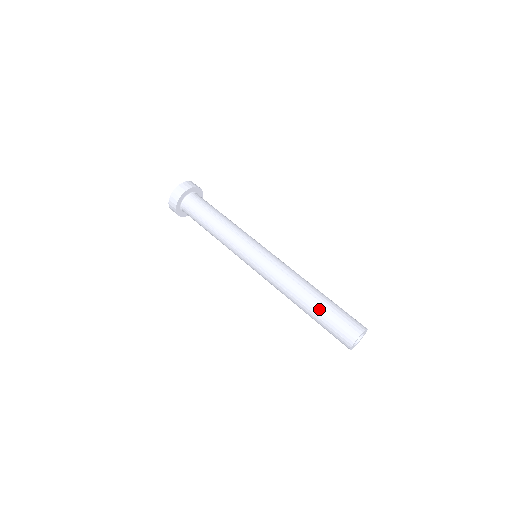
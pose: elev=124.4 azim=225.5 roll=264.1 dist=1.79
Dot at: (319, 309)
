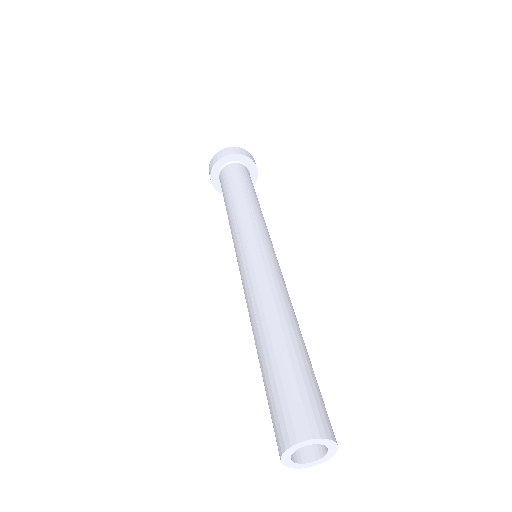
Dot at: (277, 356)
